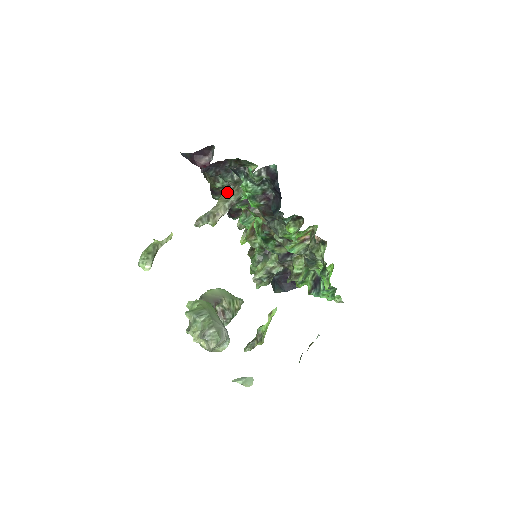
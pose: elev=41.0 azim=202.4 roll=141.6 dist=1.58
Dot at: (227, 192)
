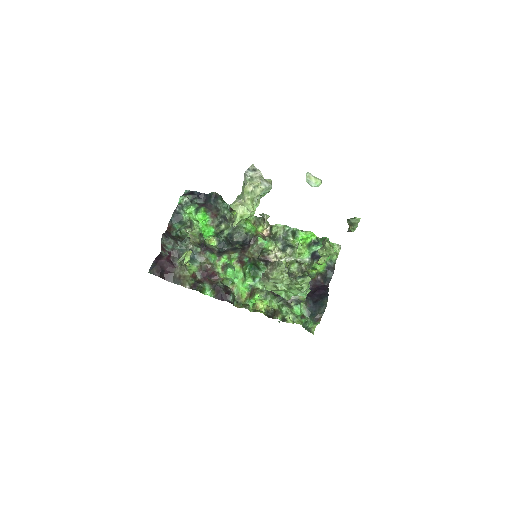
Dot at: occluded
